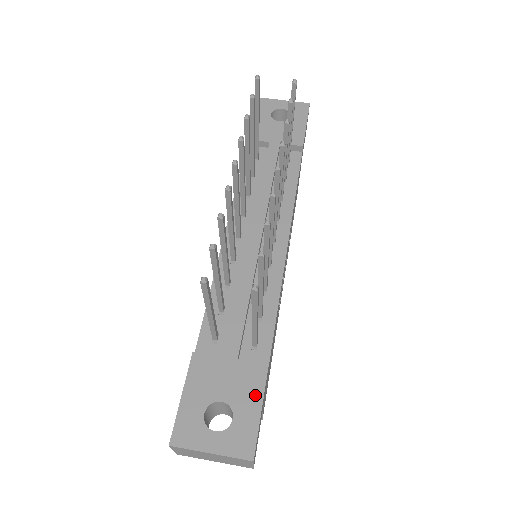
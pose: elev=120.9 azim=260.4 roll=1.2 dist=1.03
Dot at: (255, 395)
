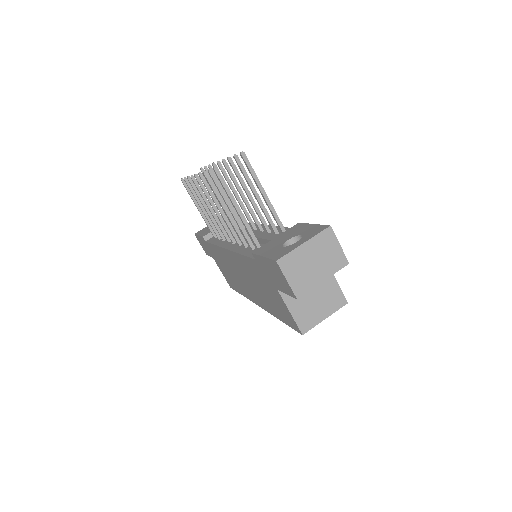
Dot at: (304, 227)
